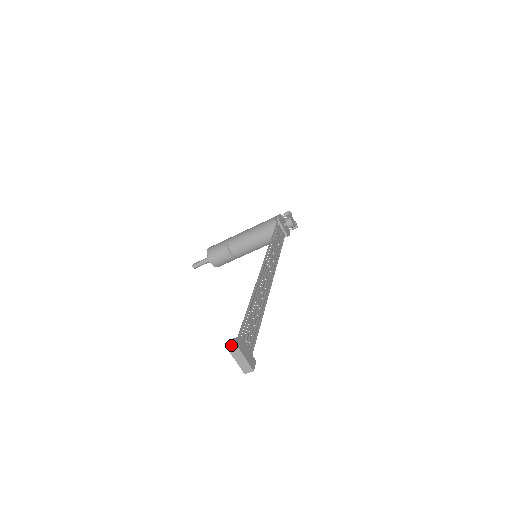
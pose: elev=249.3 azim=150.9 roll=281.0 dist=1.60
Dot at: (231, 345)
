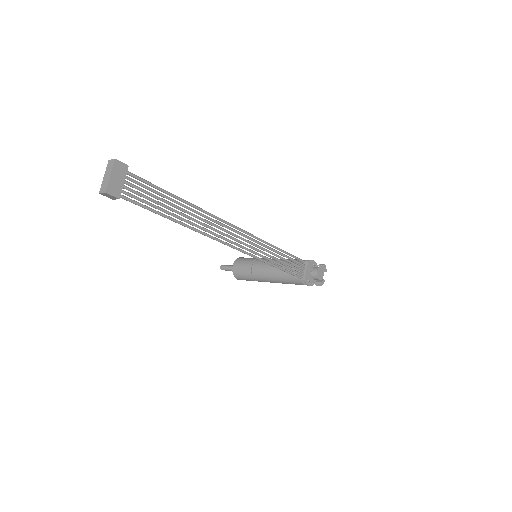
Dot at: (114, 160)
